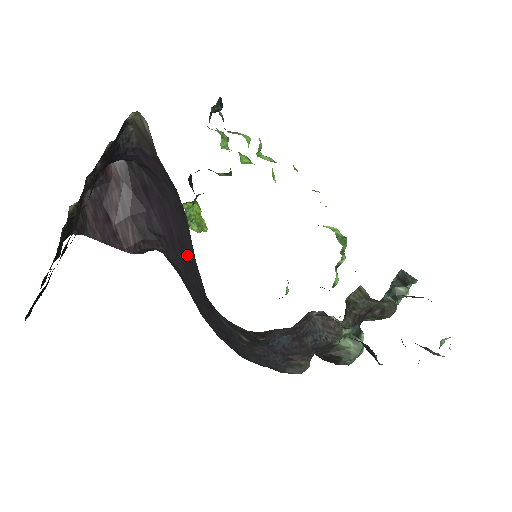
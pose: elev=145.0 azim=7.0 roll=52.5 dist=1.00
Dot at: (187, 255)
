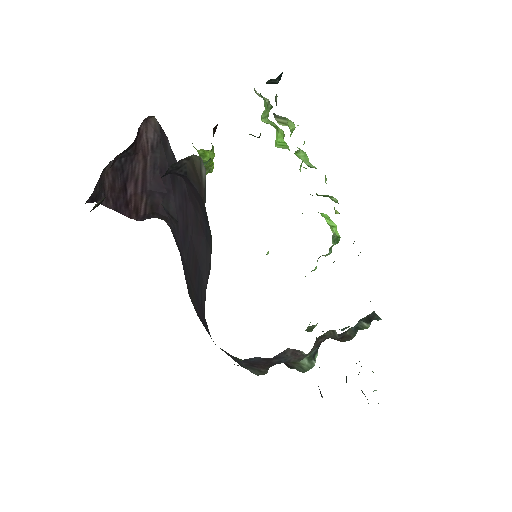
Dot at: (197, 267)
